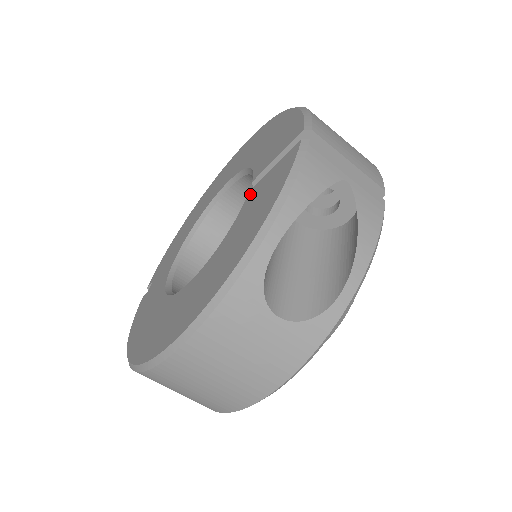
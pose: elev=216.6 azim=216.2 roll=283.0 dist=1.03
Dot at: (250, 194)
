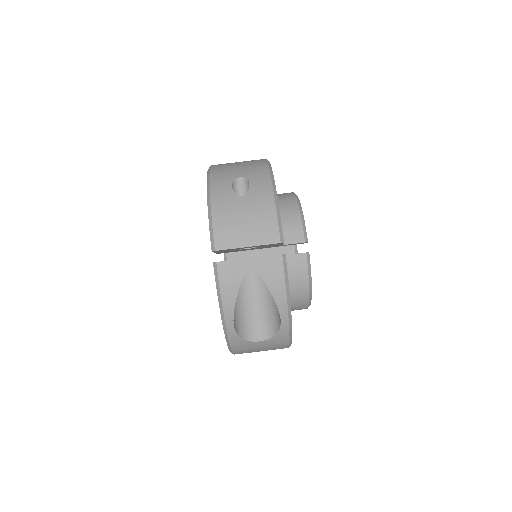
Dot at: occluded
